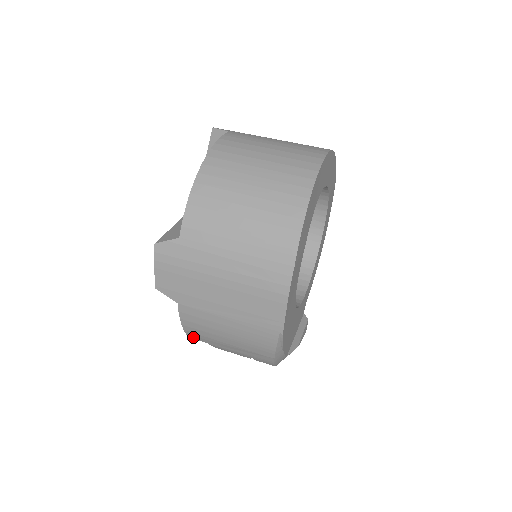
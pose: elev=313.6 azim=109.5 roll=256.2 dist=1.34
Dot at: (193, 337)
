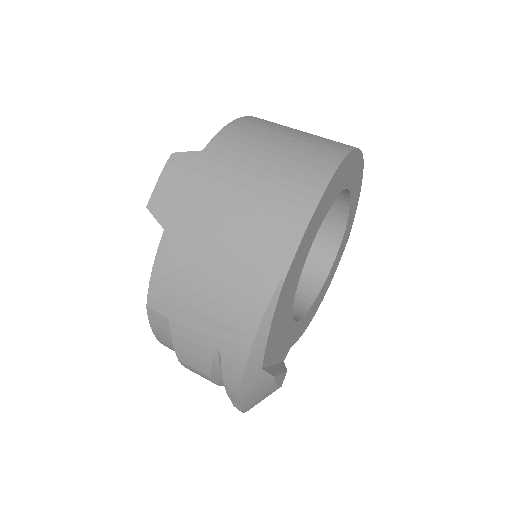
Dot at: (154, 303)
